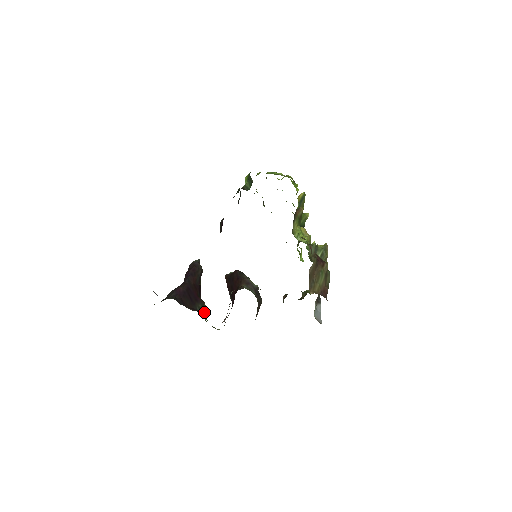
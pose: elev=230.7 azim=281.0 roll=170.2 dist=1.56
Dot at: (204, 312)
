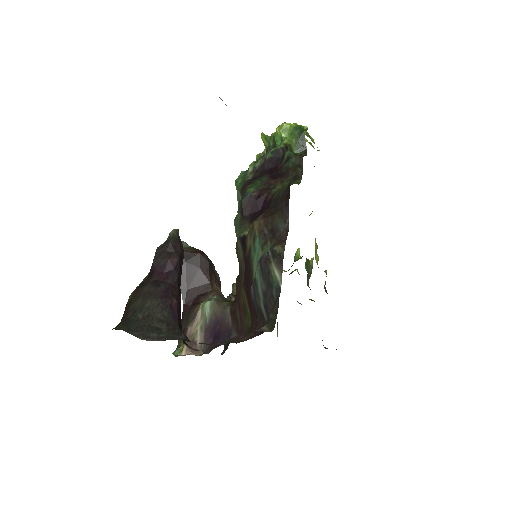
Dot at: occluded
